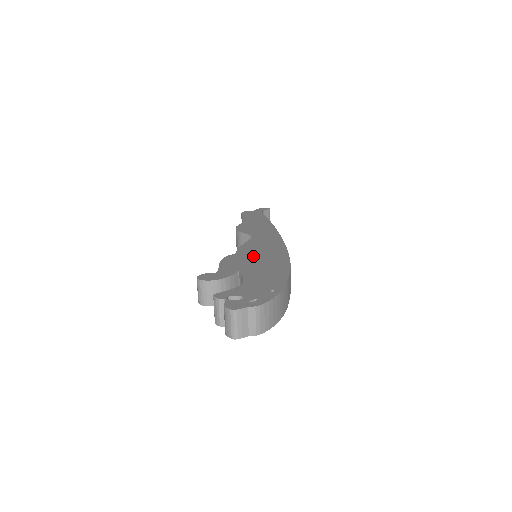
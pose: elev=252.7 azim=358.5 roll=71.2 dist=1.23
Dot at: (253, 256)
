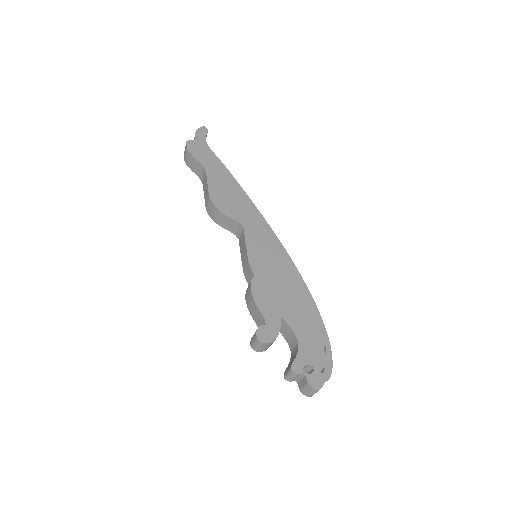
Dot at: (273, 279)
